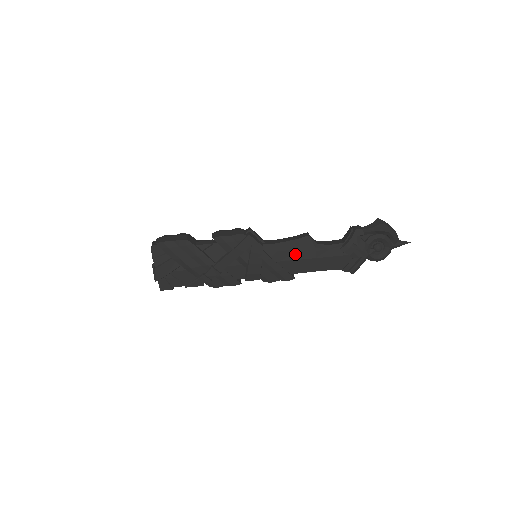
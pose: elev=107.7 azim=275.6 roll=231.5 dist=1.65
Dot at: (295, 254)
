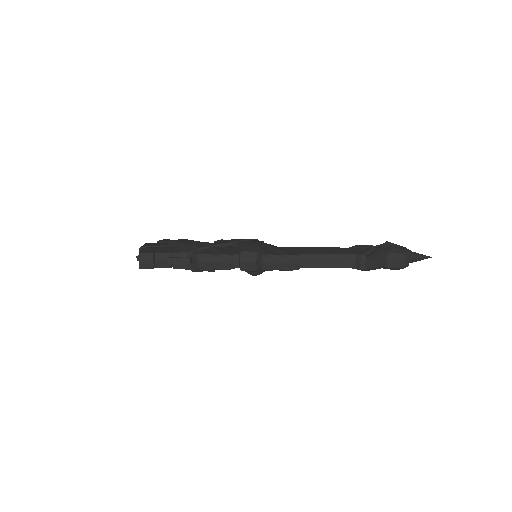
Dot at: occluded
